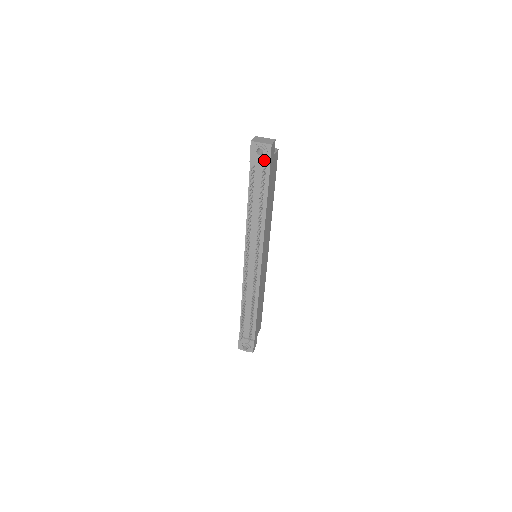
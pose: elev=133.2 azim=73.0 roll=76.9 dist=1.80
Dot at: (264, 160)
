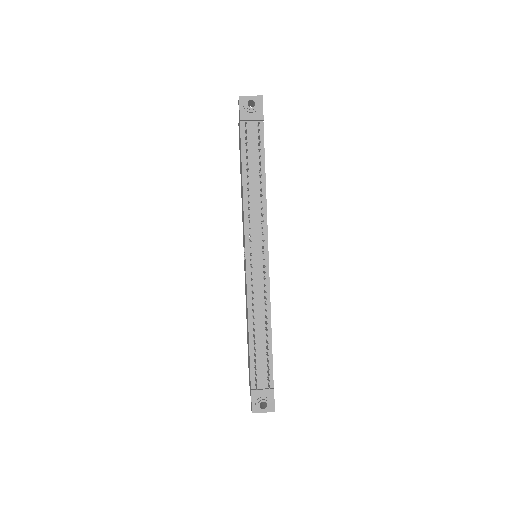
Dot at: (256, 115)
